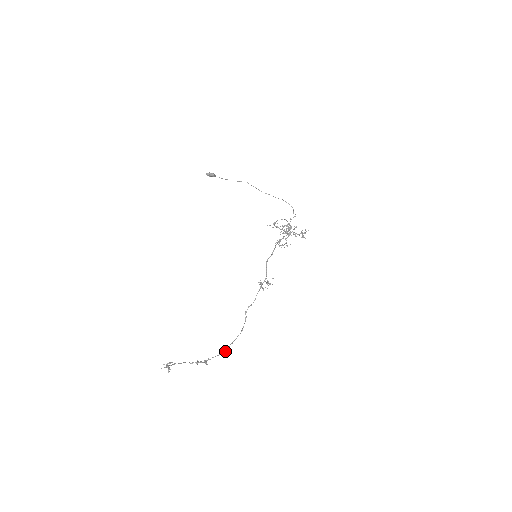
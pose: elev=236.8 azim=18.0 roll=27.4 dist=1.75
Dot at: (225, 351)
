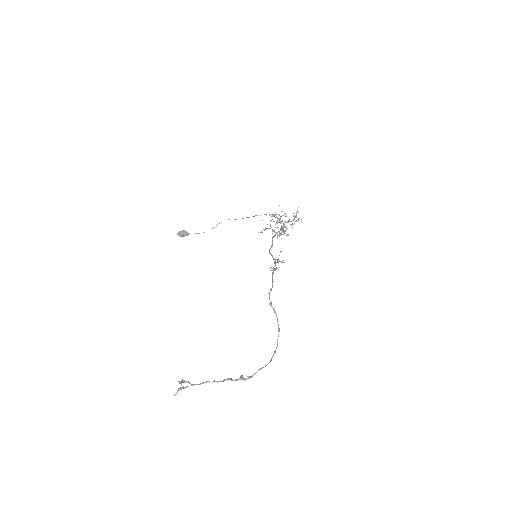
Dot at: (269, 362)
